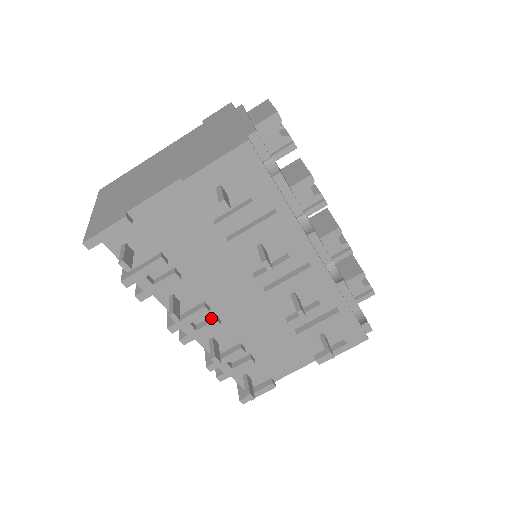
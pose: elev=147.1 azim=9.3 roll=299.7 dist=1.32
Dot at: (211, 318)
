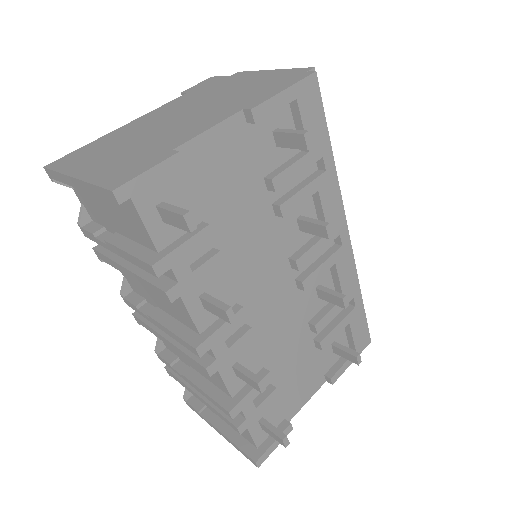
Dot at: (242, 329)
